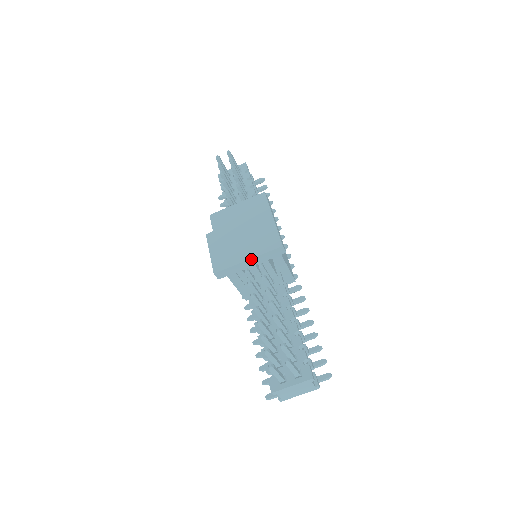
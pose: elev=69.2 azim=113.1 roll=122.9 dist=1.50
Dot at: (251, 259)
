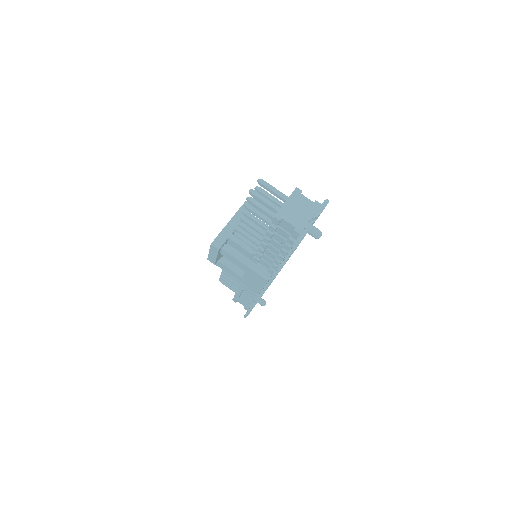
Dot at: (231, 221)
